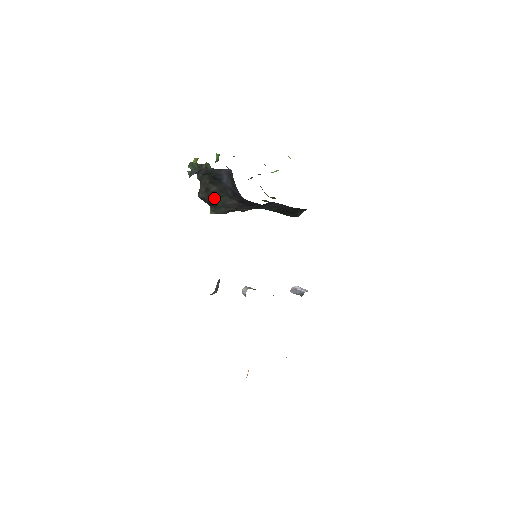
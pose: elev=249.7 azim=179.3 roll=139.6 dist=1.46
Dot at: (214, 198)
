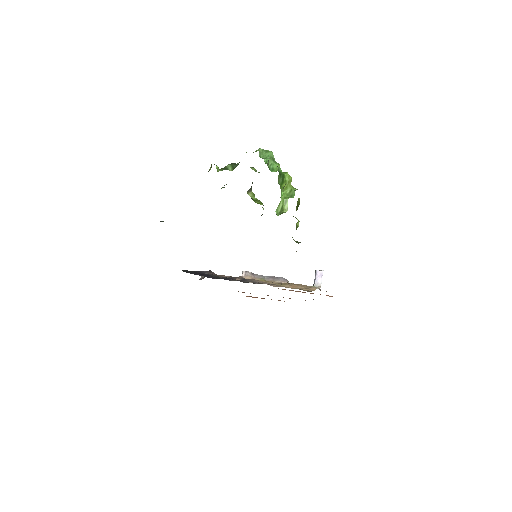
Dot at: occluded
